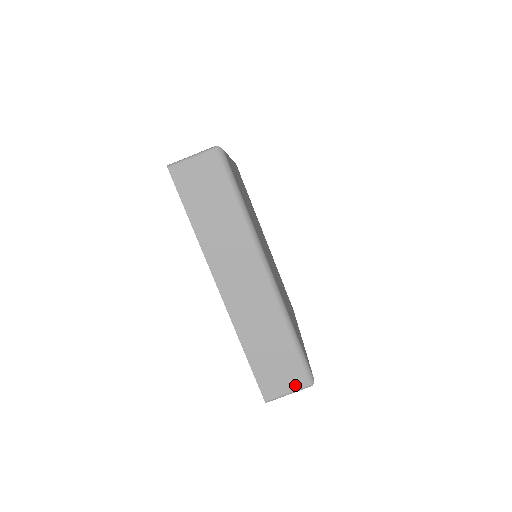
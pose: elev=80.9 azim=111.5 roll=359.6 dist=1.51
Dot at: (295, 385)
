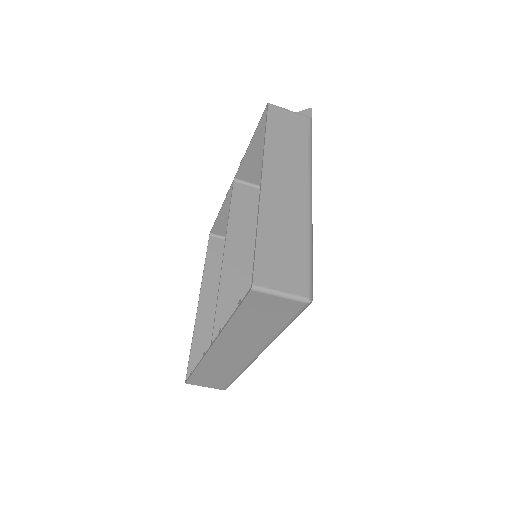
Dot at: (214, 387)
